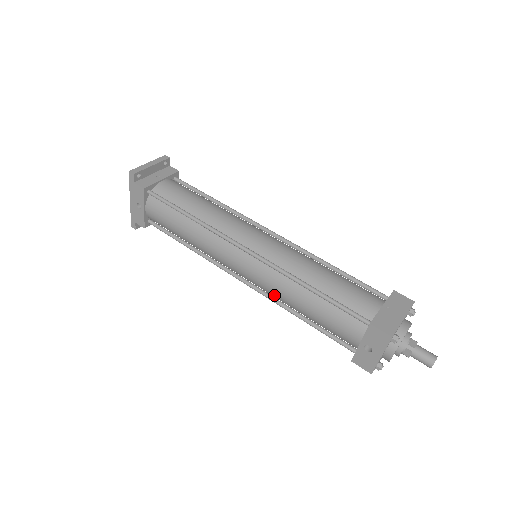
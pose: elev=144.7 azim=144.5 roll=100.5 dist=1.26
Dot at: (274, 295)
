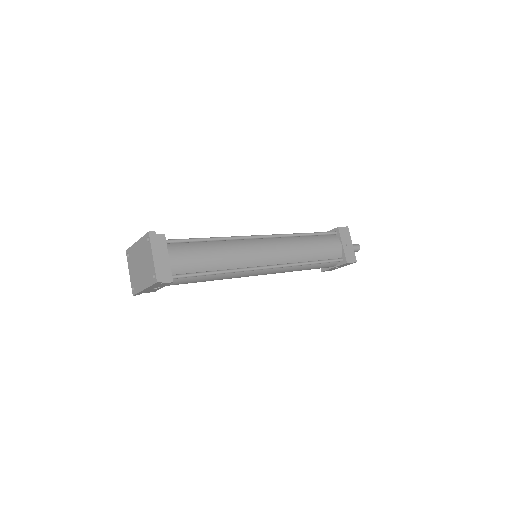
Dot at: occluded
